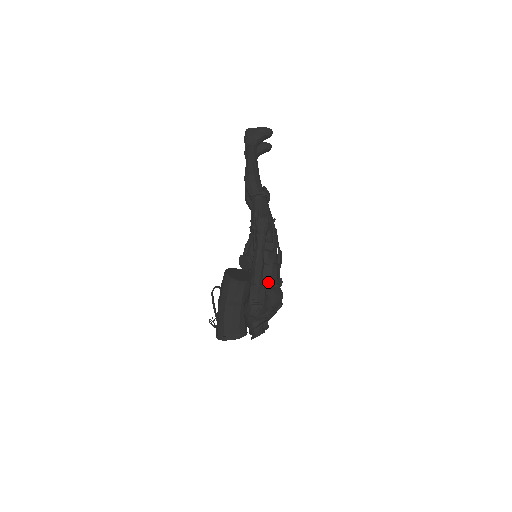
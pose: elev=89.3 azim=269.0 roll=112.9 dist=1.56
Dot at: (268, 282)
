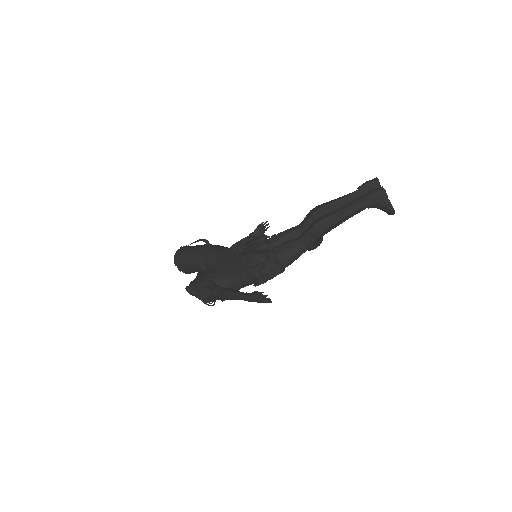
Dot at: (233, 287)
